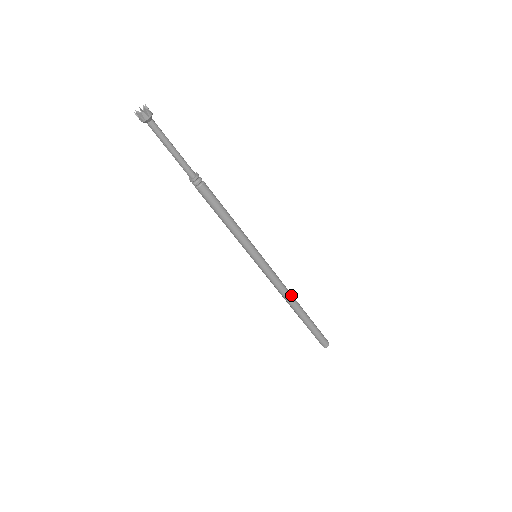
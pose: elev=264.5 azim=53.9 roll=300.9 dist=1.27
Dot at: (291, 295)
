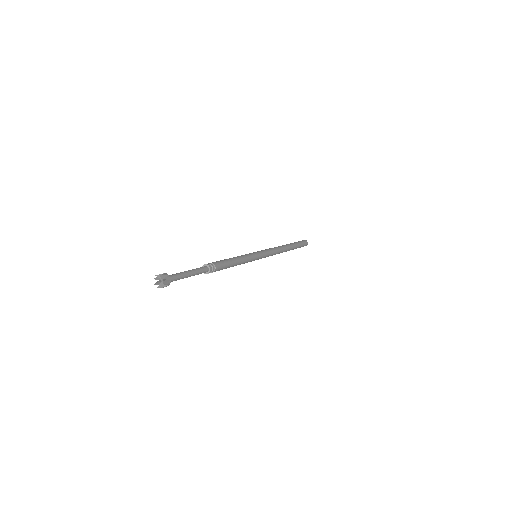
Dot at: (282, 250)
